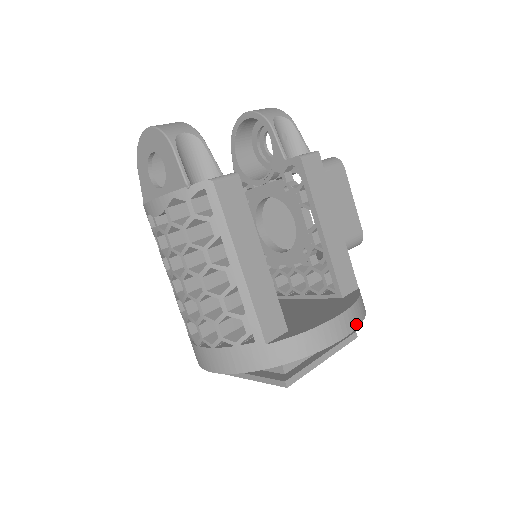
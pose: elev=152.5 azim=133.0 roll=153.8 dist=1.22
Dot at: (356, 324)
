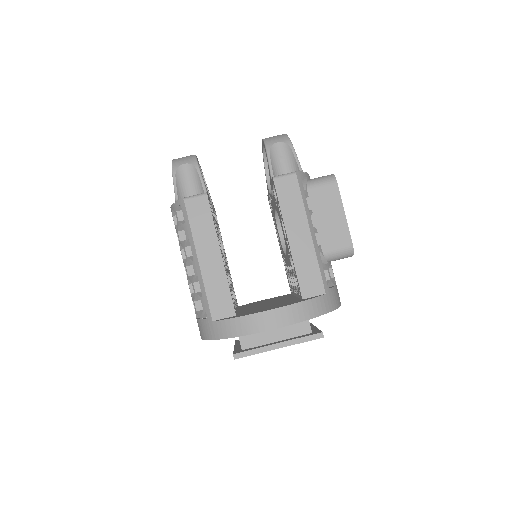
Dot at: (291, 321)
